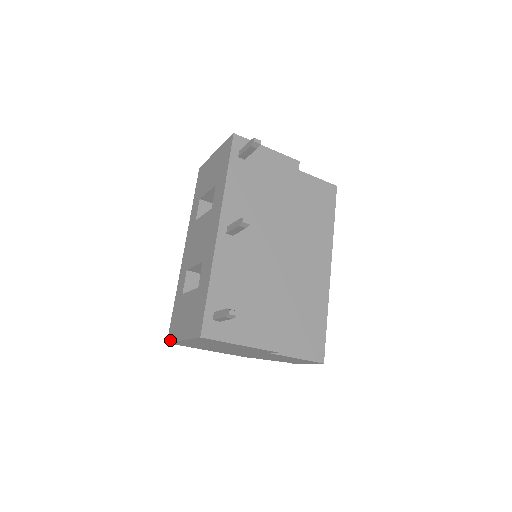
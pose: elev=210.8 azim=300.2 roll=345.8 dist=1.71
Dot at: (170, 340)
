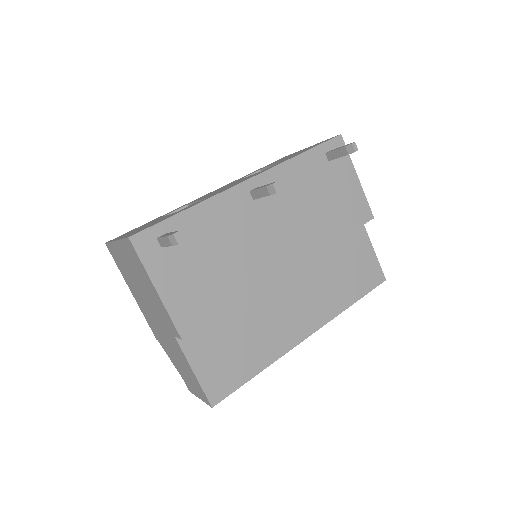
Dot at: (109, 241)
